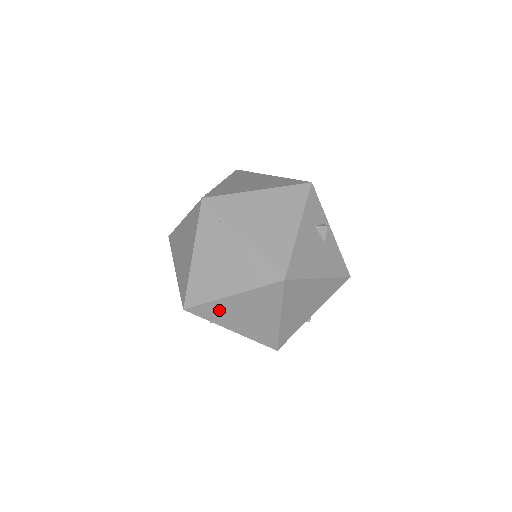
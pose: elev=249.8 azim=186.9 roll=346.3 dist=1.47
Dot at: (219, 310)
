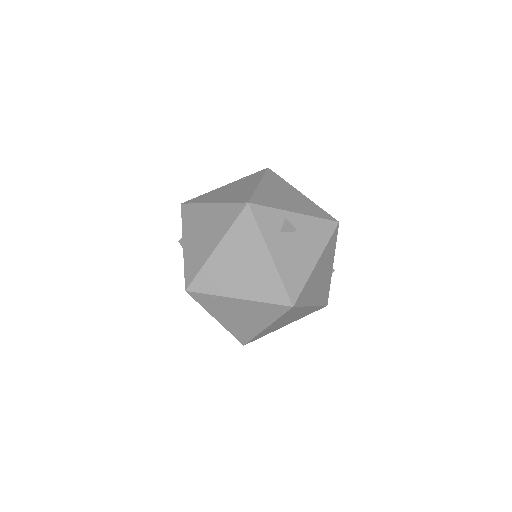
Dot at: (266, 332)
